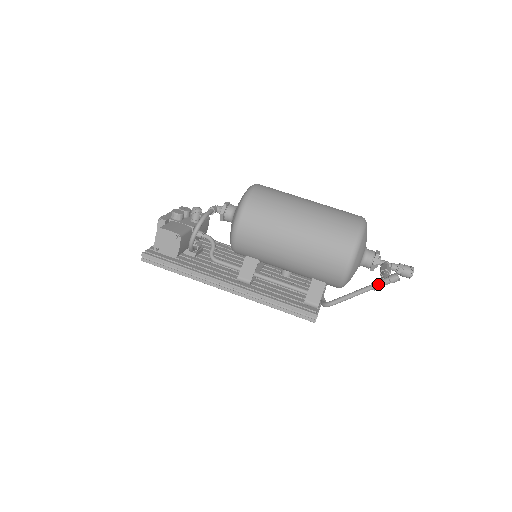
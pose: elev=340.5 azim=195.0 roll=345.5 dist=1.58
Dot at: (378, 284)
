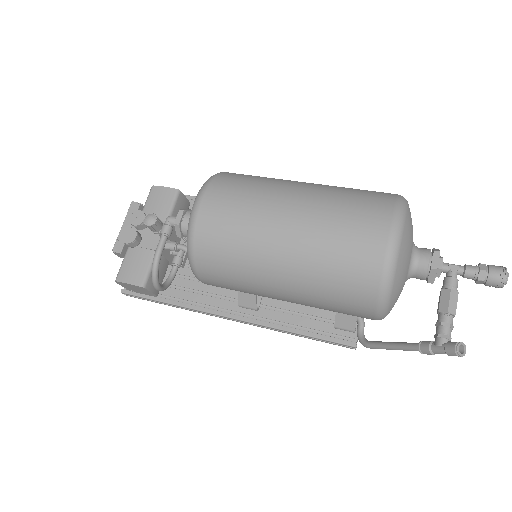
Dot at: (429, 353)
